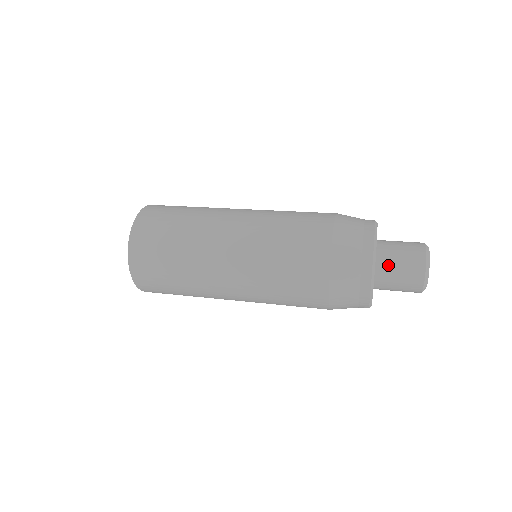
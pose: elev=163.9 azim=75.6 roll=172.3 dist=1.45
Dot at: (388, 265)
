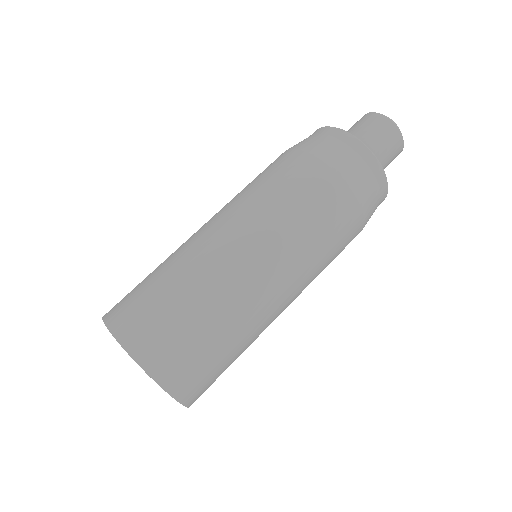
Dot at: occluded
